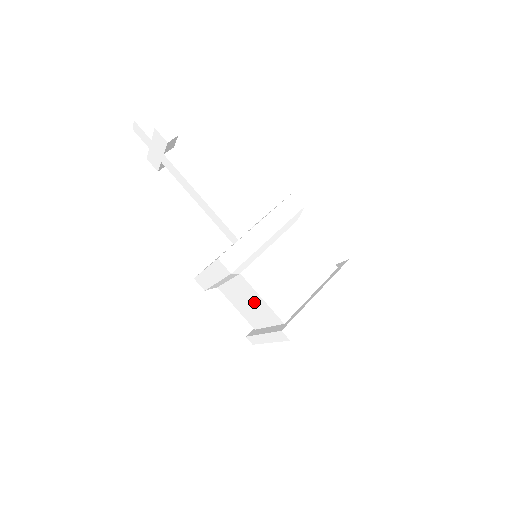
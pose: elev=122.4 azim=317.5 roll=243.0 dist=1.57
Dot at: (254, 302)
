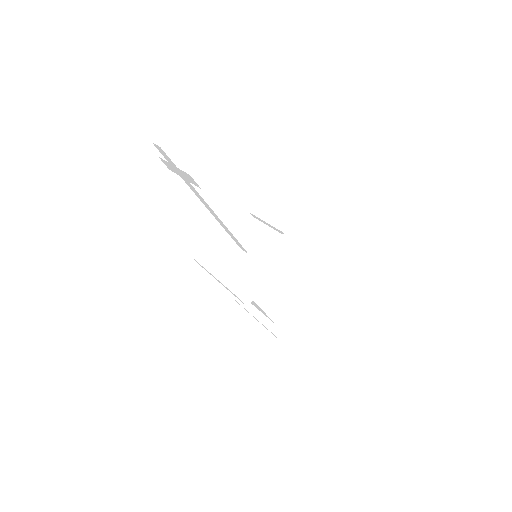
Dot at: occluded
